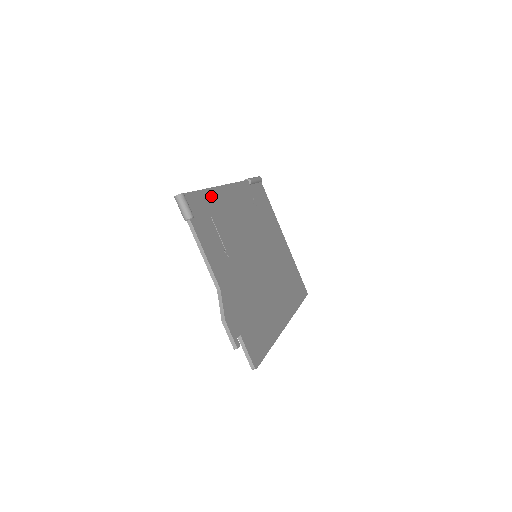
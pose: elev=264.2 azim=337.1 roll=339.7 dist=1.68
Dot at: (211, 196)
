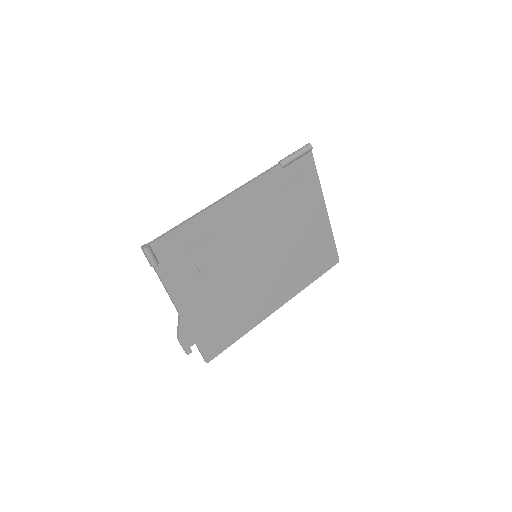
Dot at: (197, 224)
